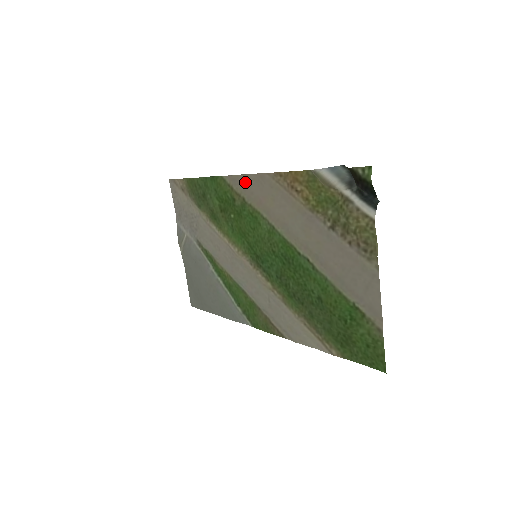
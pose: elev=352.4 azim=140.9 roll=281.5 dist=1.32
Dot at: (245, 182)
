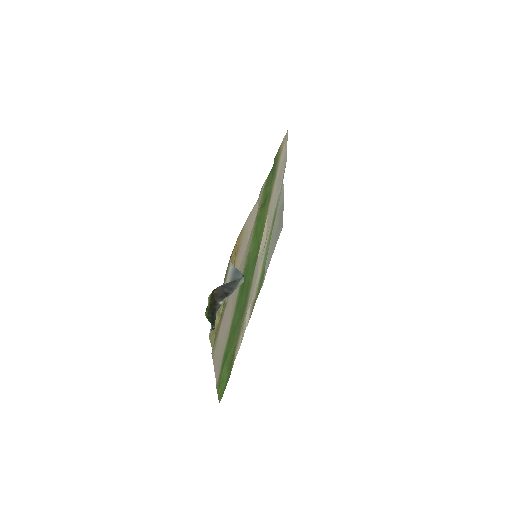
Dot at: (258, 204)
